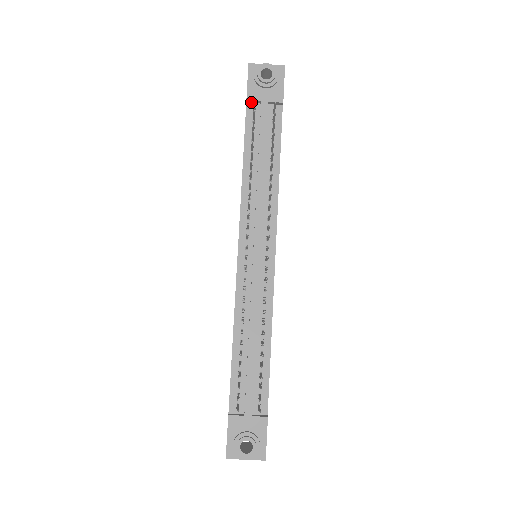
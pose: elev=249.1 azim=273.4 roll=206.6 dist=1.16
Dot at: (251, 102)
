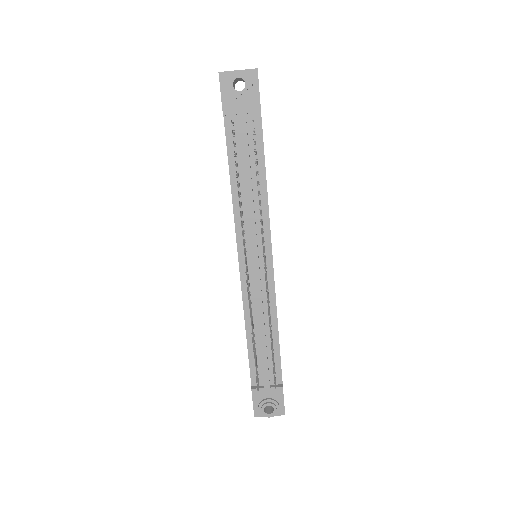
Dot at: (228, 115)
